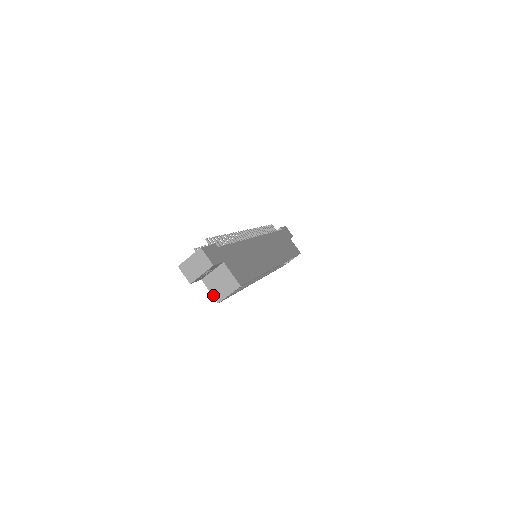
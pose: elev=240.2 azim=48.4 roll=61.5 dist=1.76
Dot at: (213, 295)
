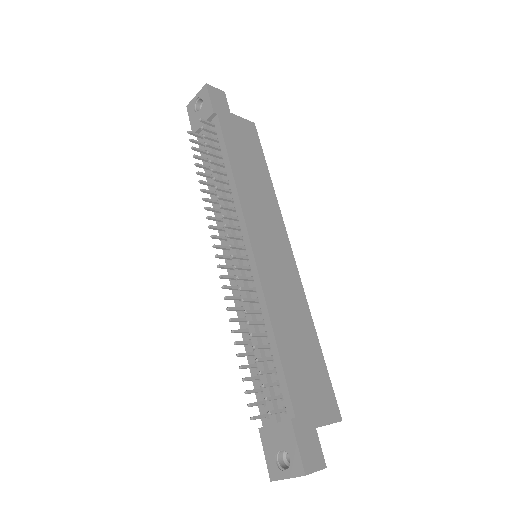
Dot at: occluded
